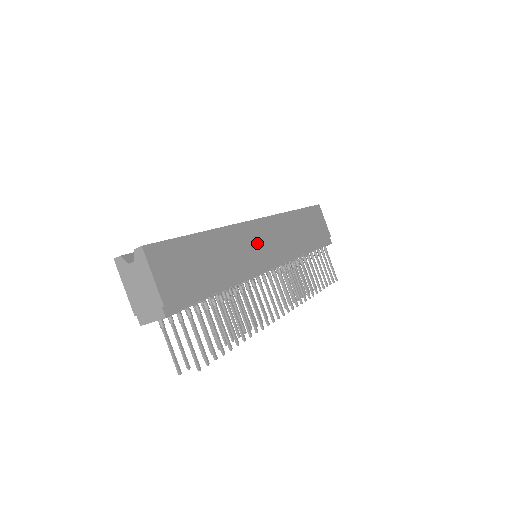
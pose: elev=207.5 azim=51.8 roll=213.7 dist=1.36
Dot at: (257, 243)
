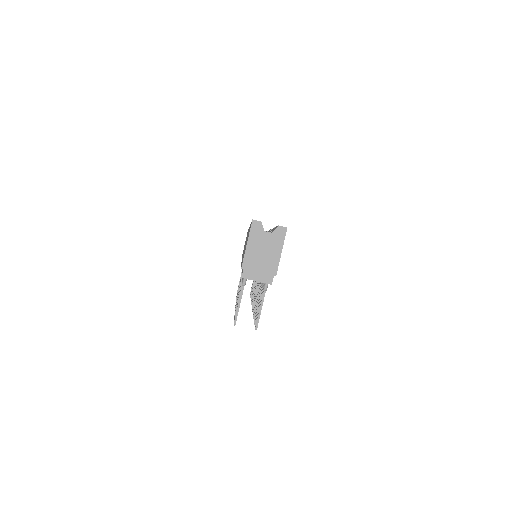
Dot at: occluded
